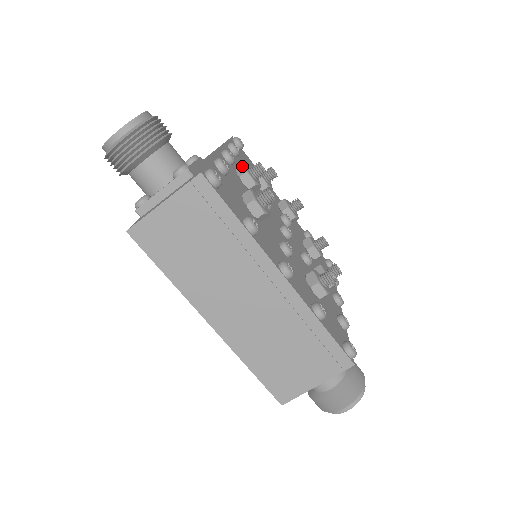
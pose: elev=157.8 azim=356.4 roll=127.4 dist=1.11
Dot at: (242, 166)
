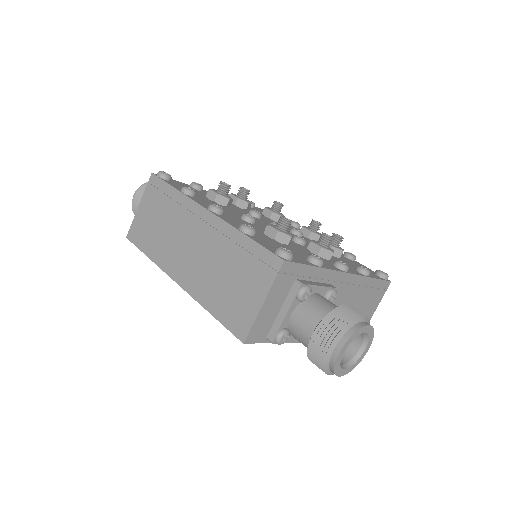
Dot at: occluded
